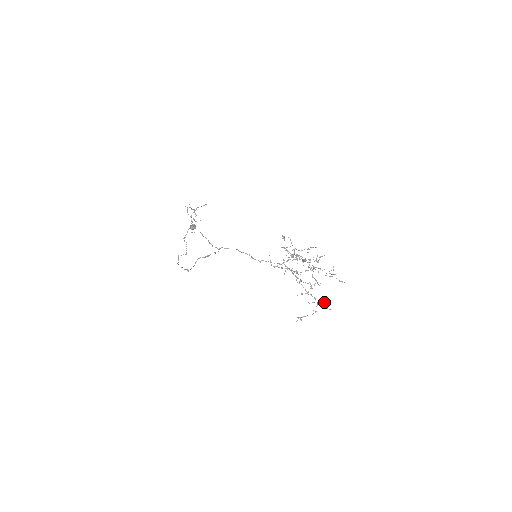
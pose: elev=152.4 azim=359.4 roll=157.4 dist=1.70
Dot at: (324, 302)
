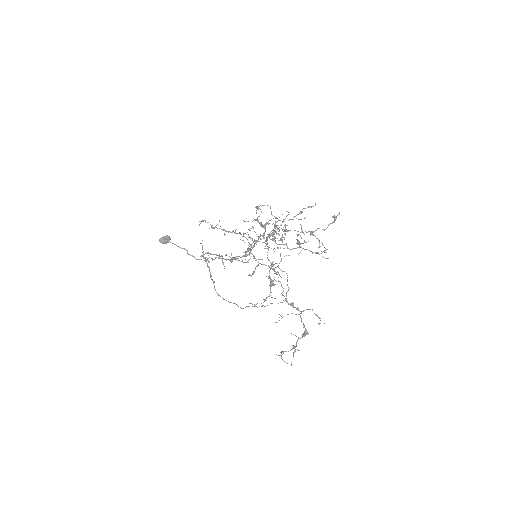
Dot at: occluded
